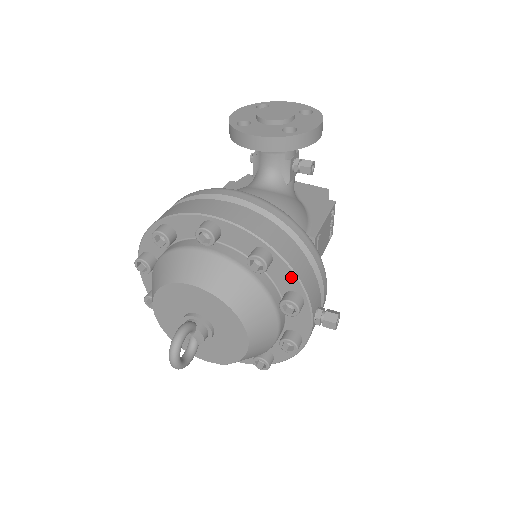
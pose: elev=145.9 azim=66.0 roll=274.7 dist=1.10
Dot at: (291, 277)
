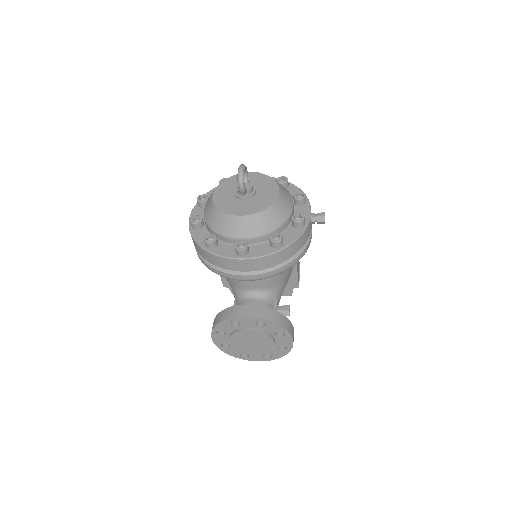
Dot at: (299, 191)
